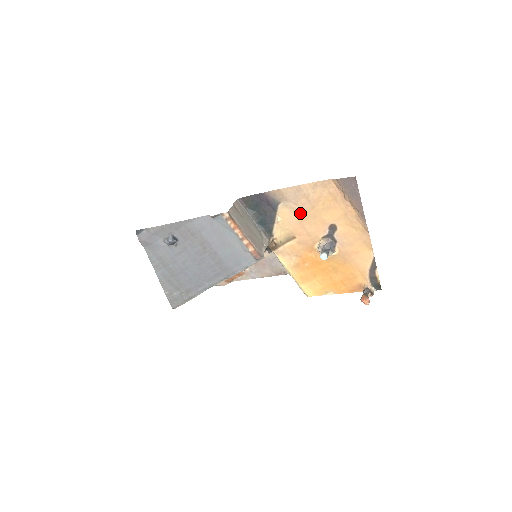
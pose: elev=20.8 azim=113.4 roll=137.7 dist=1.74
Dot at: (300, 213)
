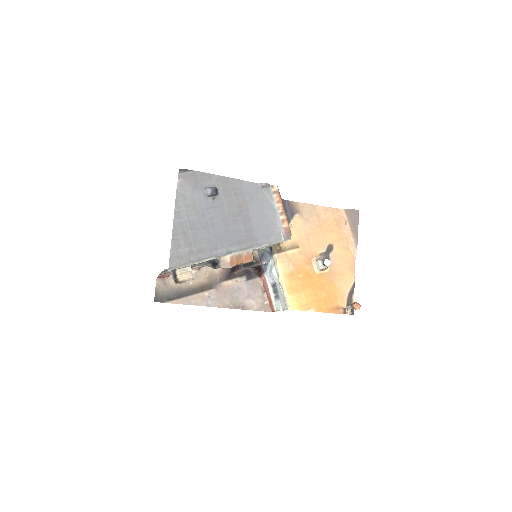
Dot at: (309, 227)
